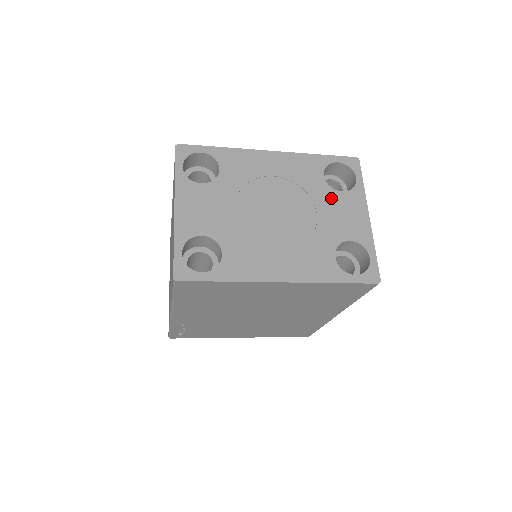
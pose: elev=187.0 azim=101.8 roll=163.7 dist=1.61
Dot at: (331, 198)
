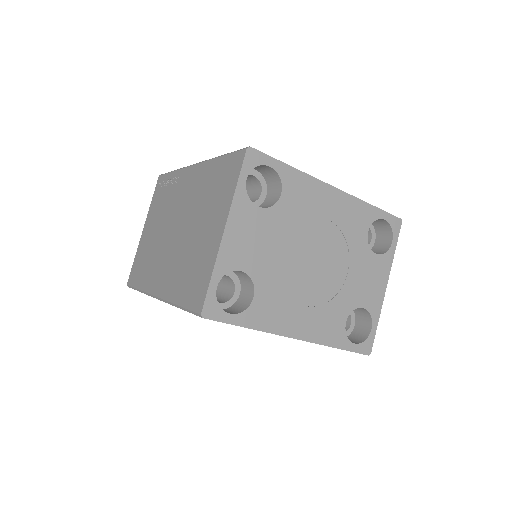
Dot at: (365, 258)
